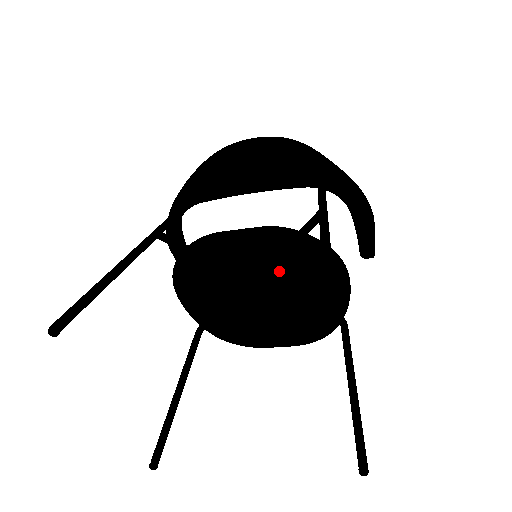
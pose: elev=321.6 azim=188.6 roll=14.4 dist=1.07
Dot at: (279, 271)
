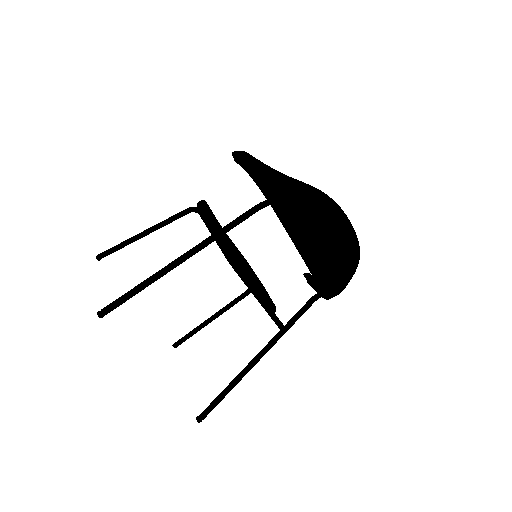
Dot at: occluded
